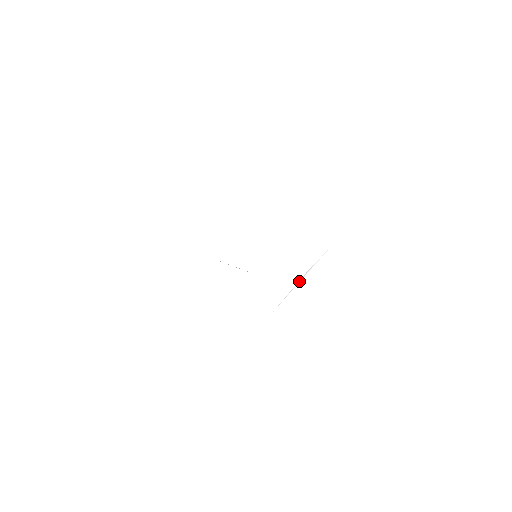
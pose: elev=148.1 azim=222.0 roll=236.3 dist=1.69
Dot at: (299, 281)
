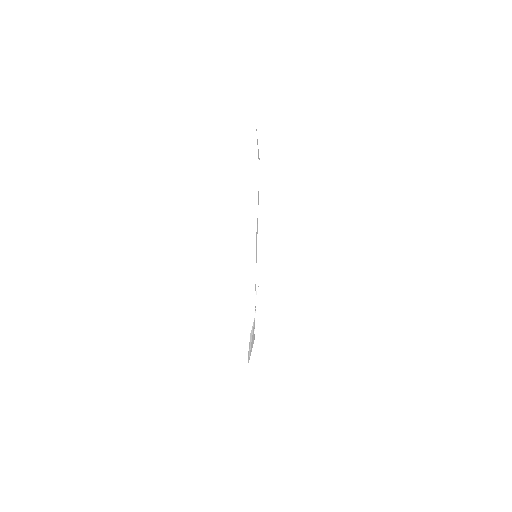
Dot at: (251, 338)
